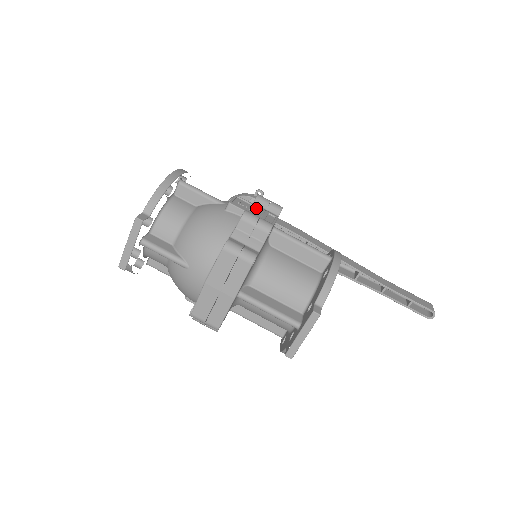
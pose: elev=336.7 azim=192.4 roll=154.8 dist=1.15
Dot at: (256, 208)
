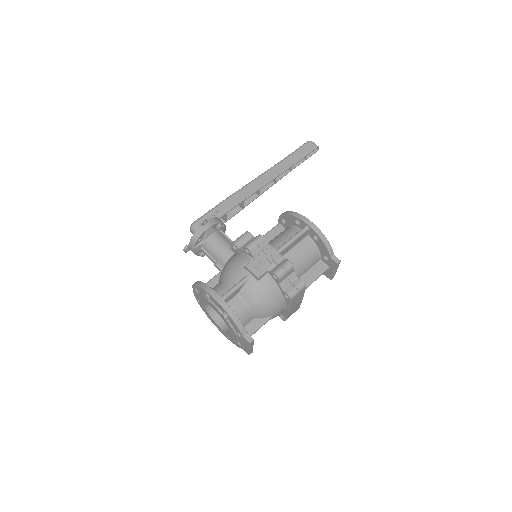
Dot at: (259, 257)
